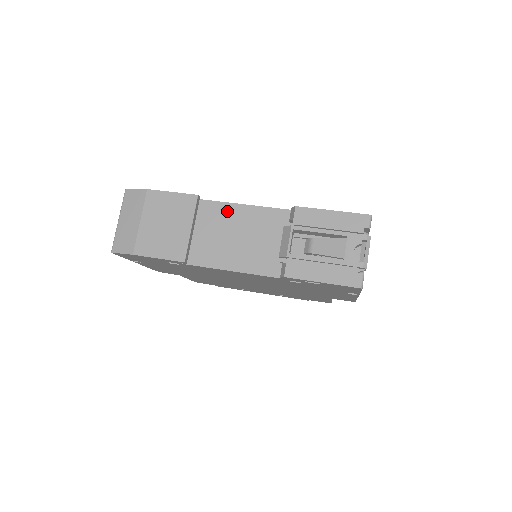
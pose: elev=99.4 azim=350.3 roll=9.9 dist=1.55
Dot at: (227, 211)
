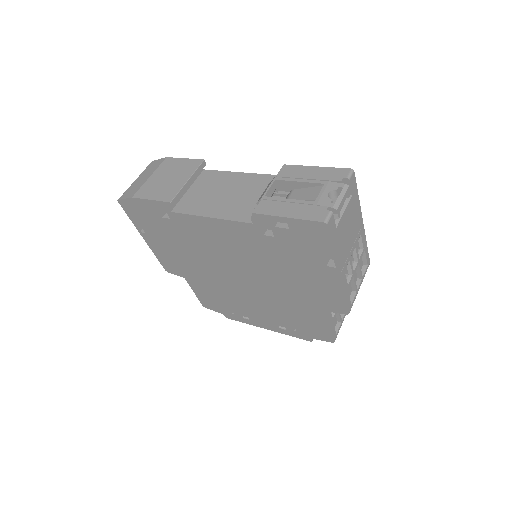
Dot at: (226, 177)
